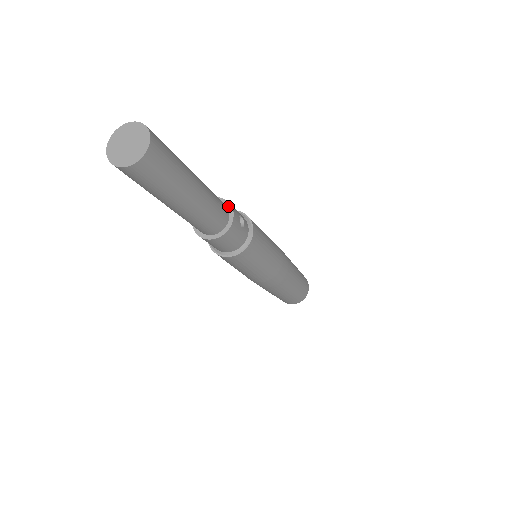
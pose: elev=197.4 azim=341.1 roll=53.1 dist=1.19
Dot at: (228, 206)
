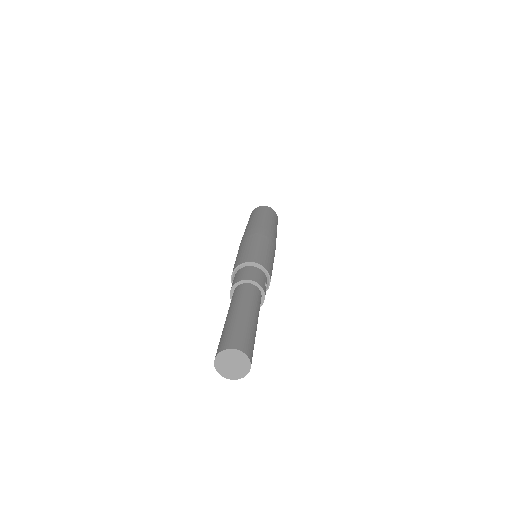
Dot at: (261, 290)
